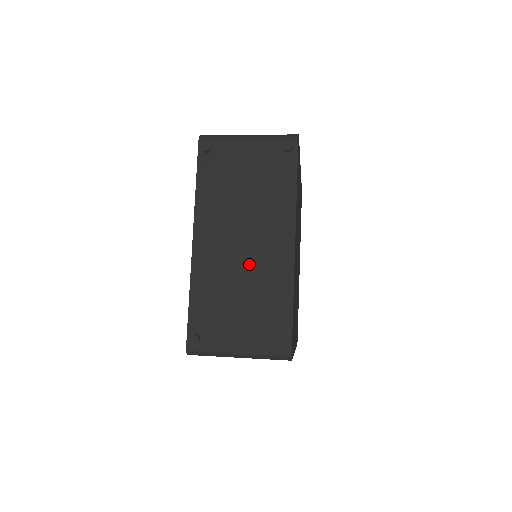
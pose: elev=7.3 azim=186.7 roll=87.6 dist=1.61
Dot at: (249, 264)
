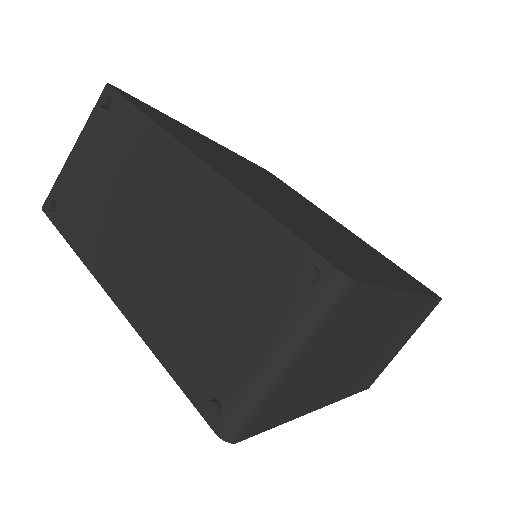
Dot at: (181, 244)
